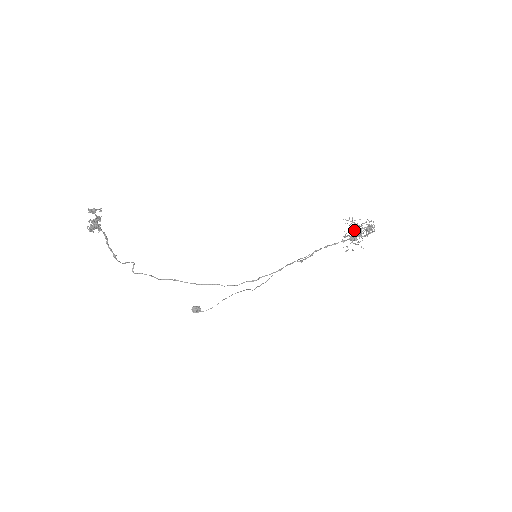
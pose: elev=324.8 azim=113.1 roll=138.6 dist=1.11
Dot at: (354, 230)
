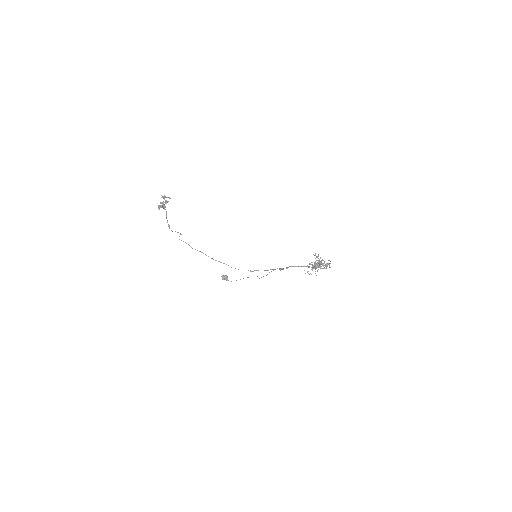
Dot at: occluded
